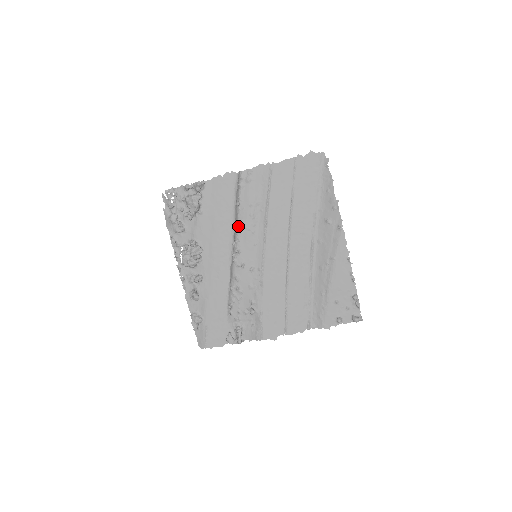
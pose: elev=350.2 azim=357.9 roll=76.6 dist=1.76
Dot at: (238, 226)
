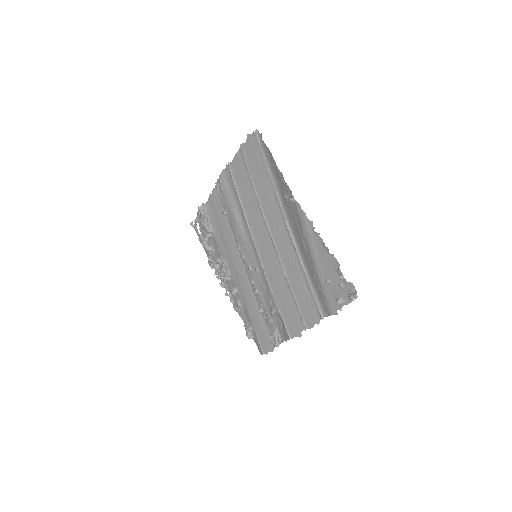
Dot at: occluded
